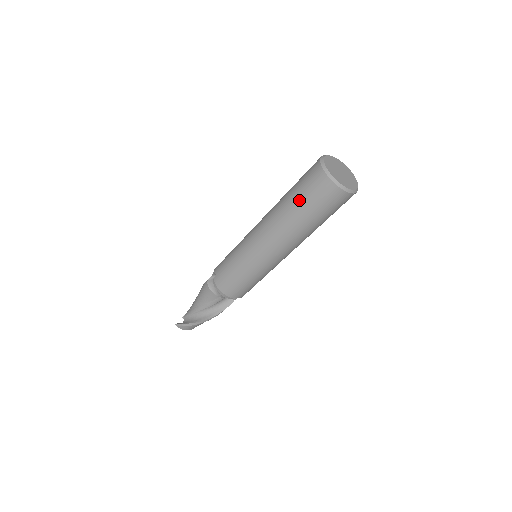
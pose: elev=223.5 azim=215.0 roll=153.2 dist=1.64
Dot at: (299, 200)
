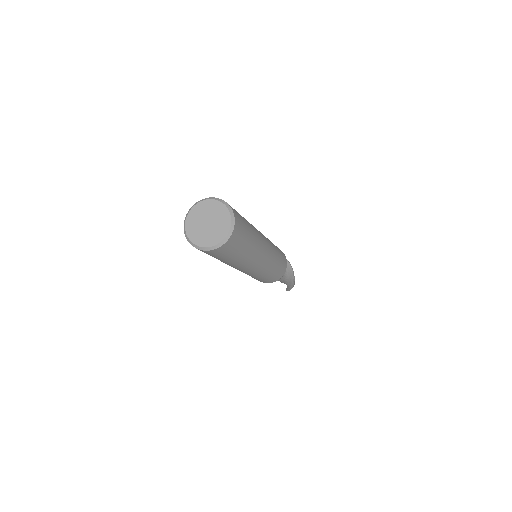
Dot at: (226, 260)
